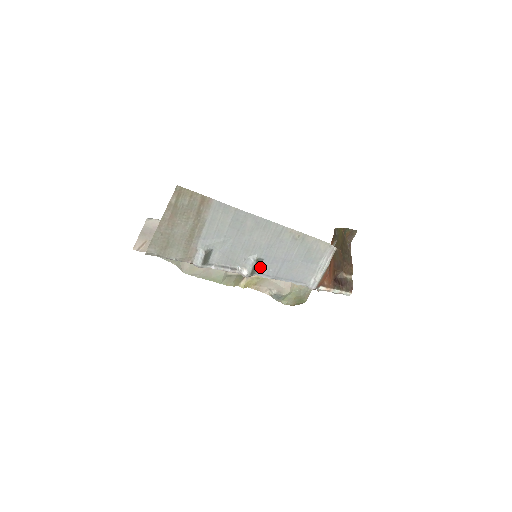
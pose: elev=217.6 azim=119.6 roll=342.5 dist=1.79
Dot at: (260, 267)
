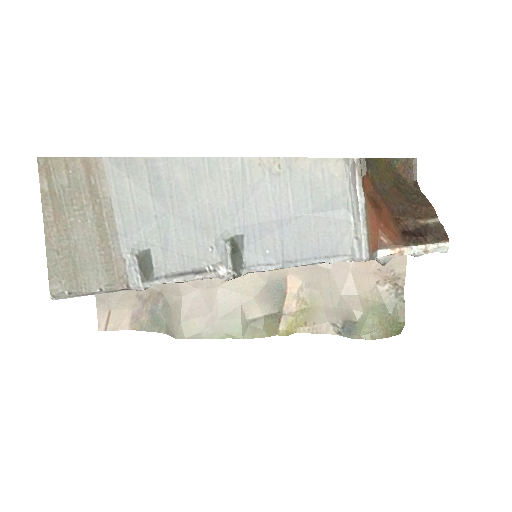
Dot at: (246, 253)
